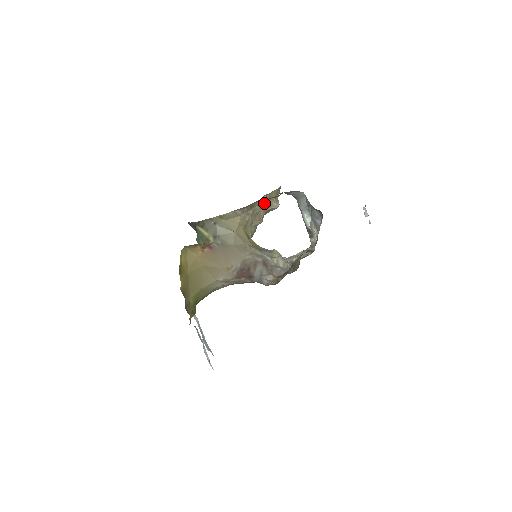
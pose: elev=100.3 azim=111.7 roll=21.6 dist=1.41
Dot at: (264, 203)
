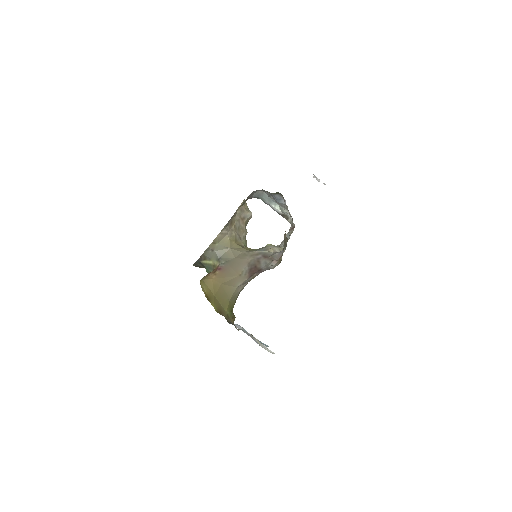
Dot at: (240, 217)
